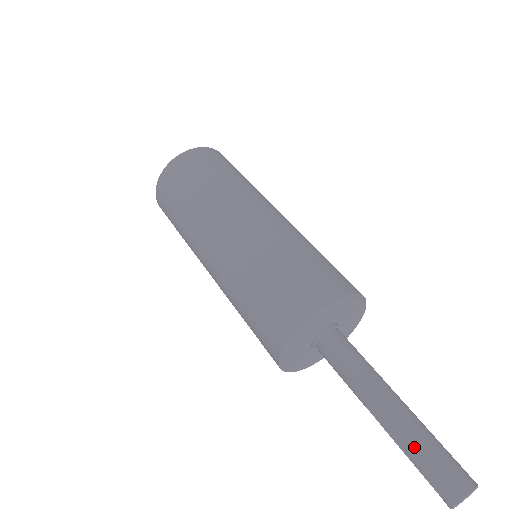
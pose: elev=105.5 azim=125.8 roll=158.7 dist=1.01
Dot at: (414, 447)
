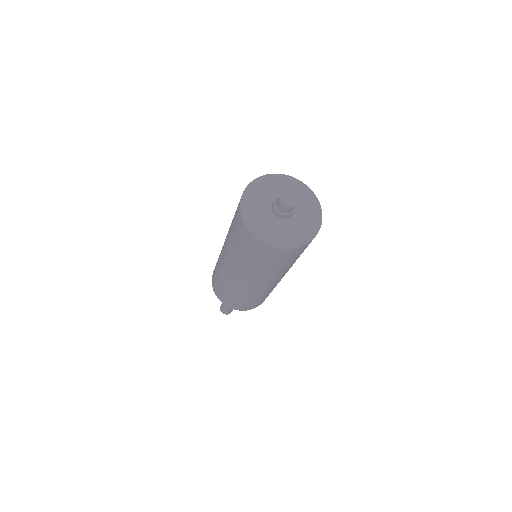
Dot at: (226, 307)
